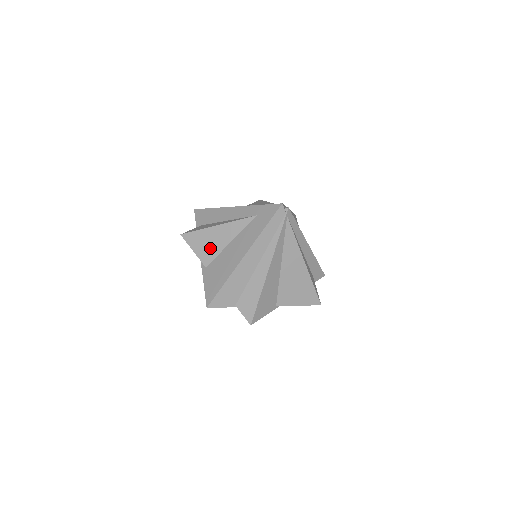
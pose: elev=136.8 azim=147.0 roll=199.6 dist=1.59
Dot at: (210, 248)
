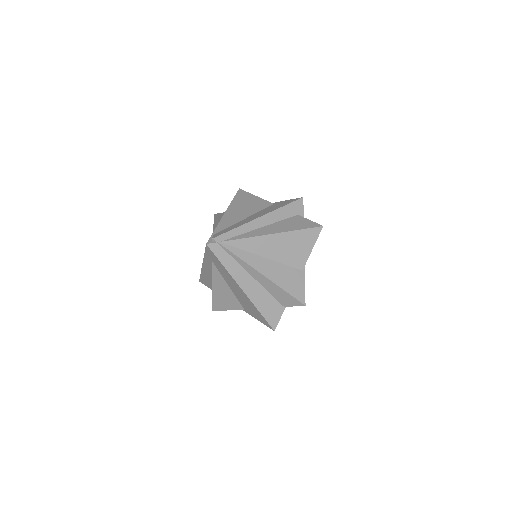
Dot at: (229, 300)
